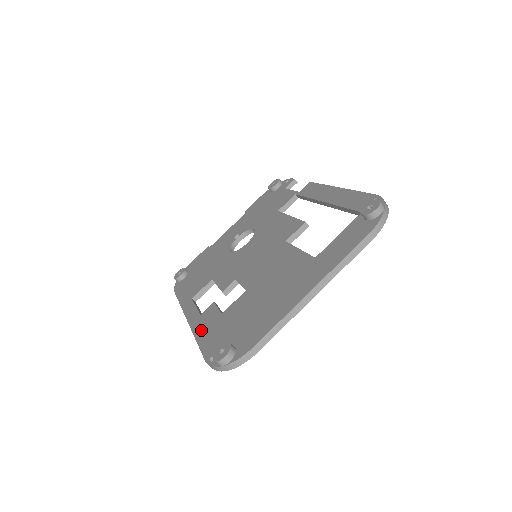
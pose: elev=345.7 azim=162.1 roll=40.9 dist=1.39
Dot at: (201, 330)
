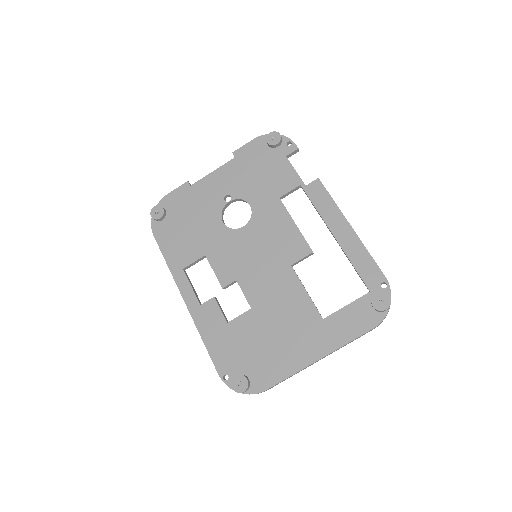
Dot at: (206, 330)
